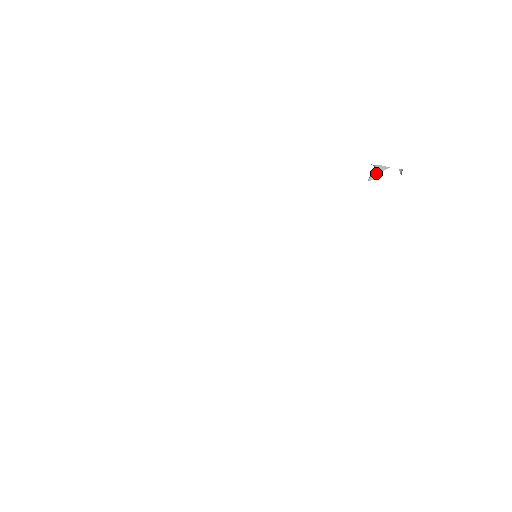
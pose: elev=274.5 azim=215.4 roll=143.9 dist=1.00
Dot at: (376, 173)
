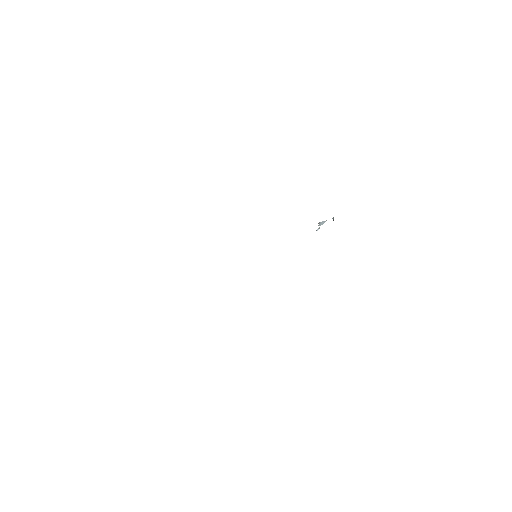
Dot at: occluded
